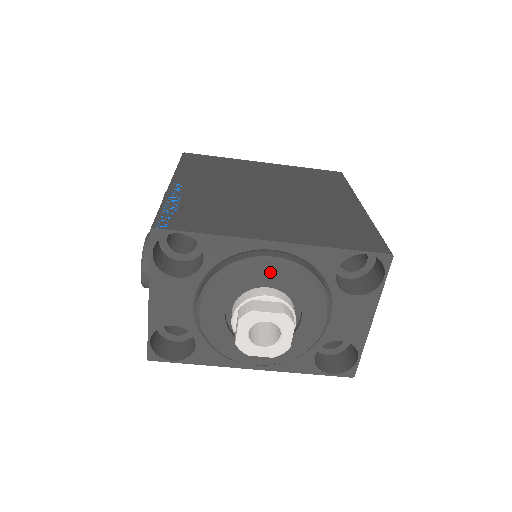
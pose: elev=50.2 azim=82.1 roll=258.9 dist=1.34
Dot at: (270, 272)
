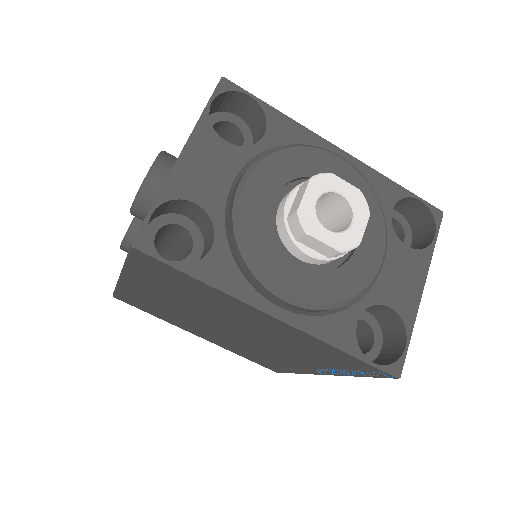
Dot at: (336, 168)
